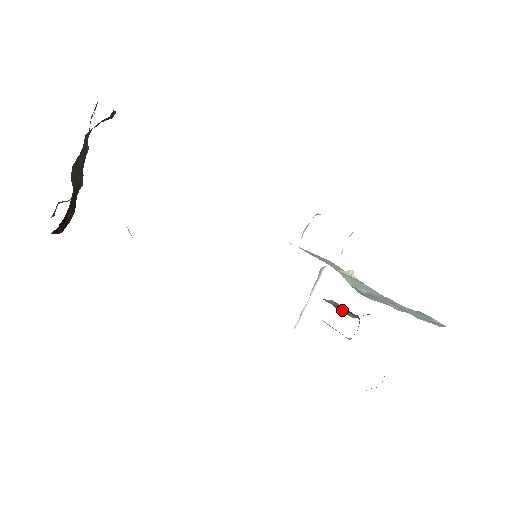
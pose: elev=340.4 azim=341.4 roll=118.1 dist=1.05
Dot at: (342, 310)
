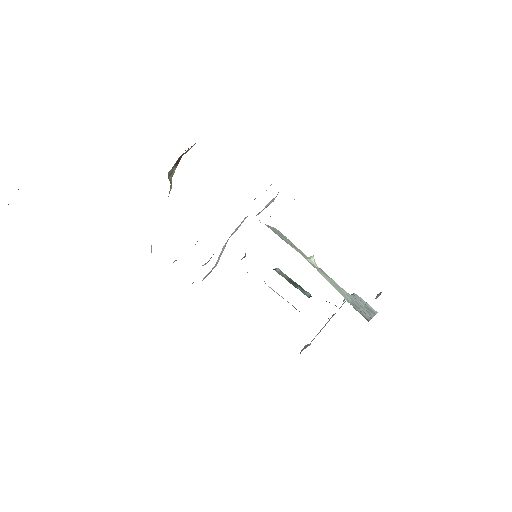
Dot at: (302, 291)
